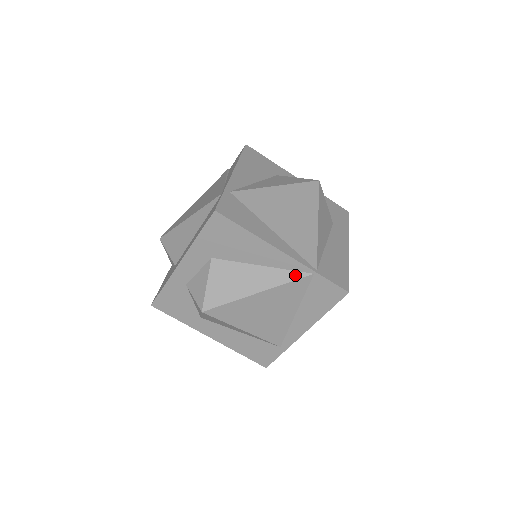
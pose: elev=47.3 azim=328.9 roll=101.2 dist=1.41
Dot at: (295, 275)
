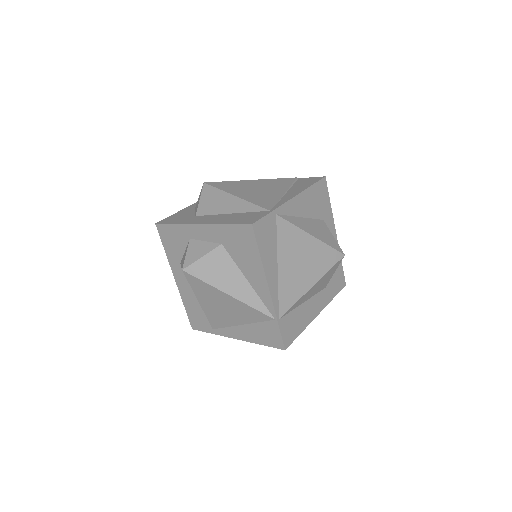
Dot at: (263, 308)
